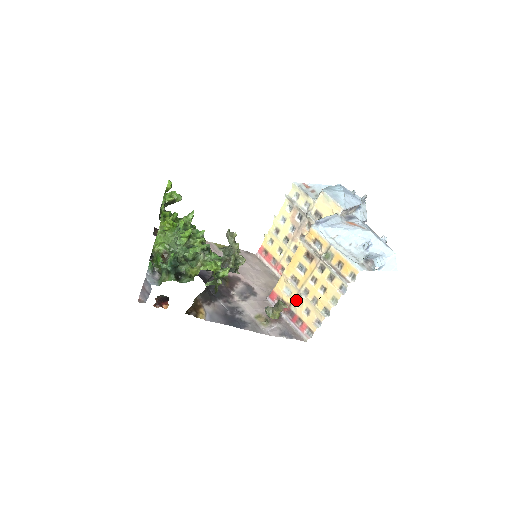
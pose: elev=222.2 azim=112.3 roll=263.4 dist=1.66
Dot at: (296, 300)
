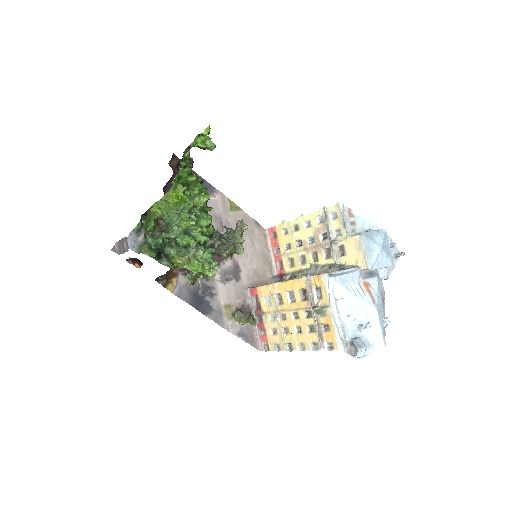
Dot at: (271, 314)
